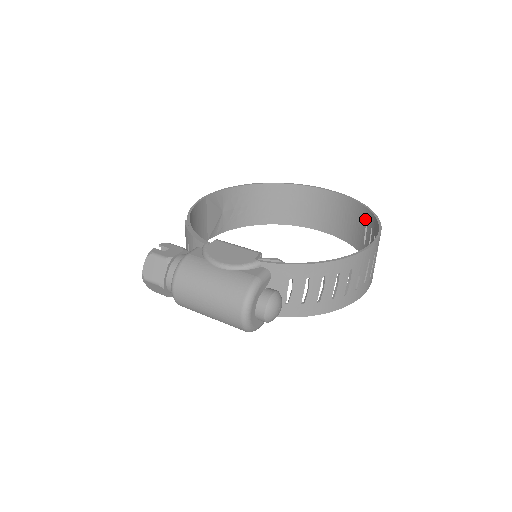
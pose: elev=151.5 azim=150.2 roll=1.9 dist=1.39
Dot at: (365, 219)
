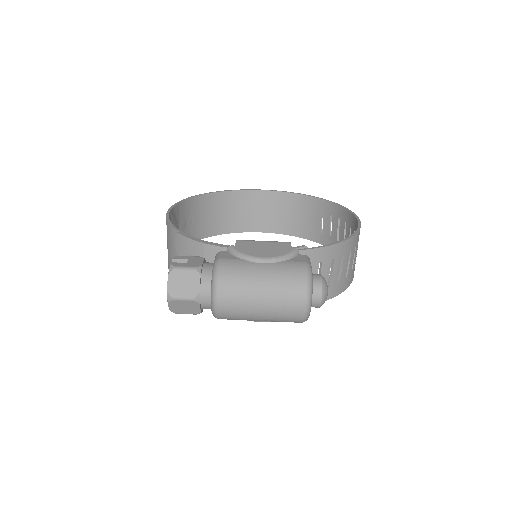
Dot at: (320, 209)
